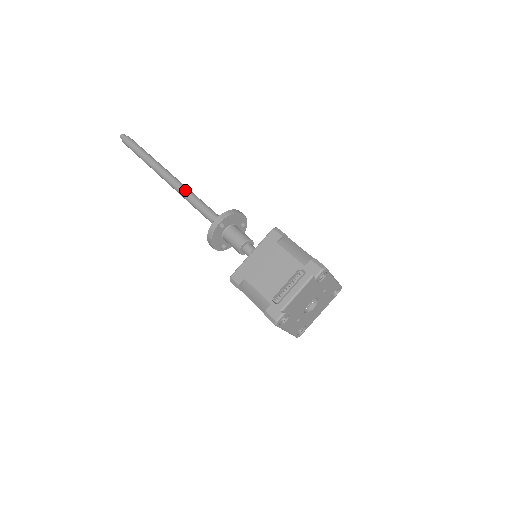
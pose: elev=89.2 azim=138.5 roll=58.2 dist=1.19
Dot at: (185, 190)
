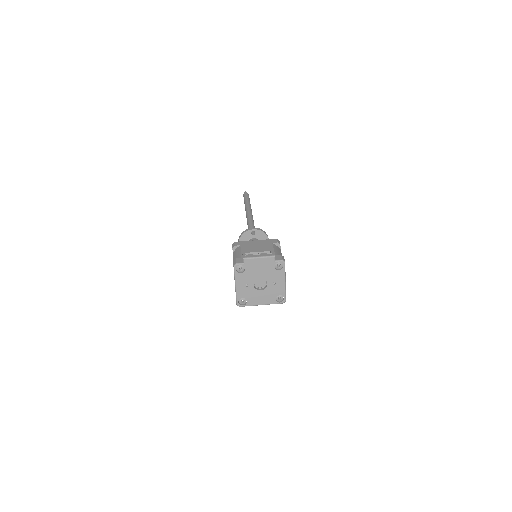
Dot at: (252, 220)
